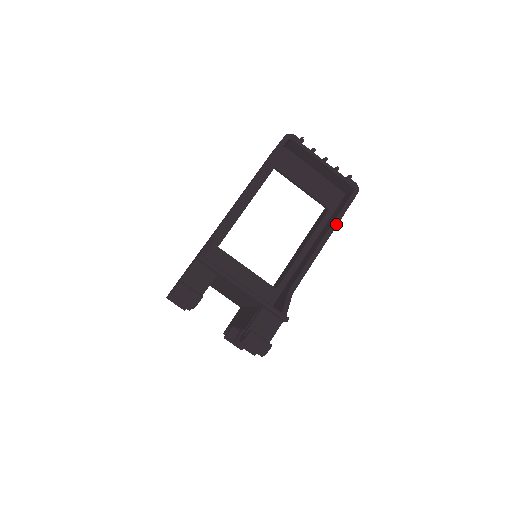
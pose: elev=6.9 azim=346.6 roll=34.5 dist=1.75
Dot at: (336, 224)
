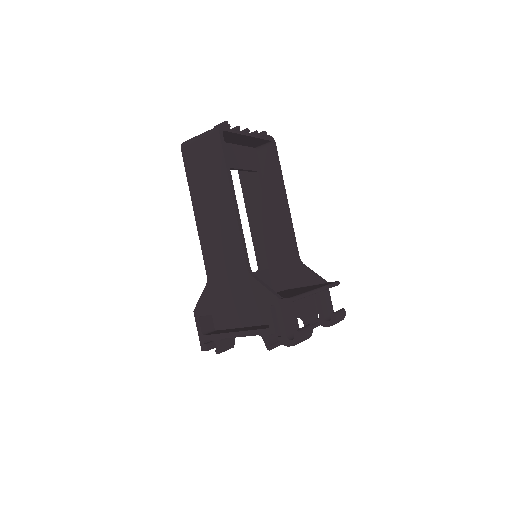
Dot at: (283, 182)
